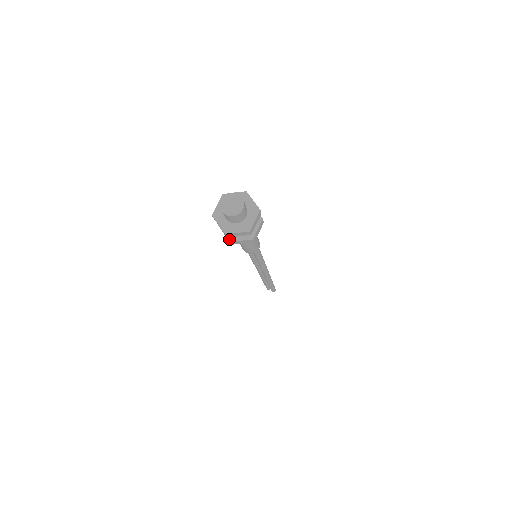
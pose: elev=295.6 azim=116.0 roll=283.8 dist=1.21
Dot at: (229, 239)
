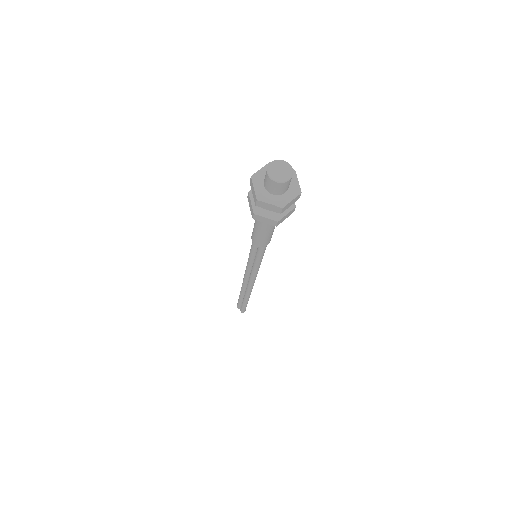
Dot at: (254, 211)
